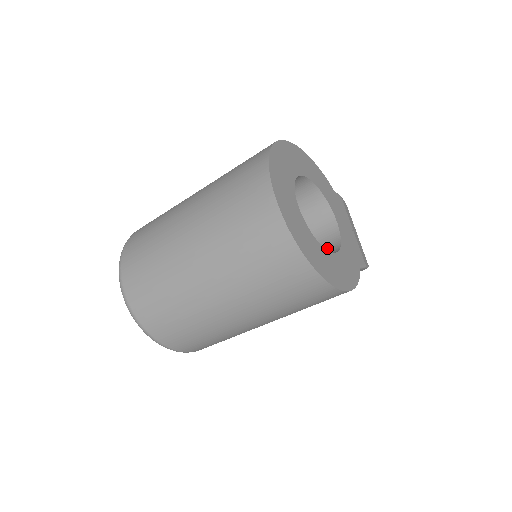
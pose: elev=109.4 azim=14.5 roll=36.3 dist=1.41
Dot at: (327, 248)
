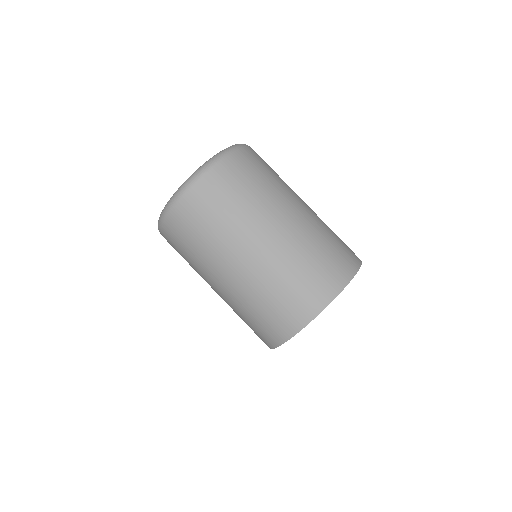
Dot at: occluded
